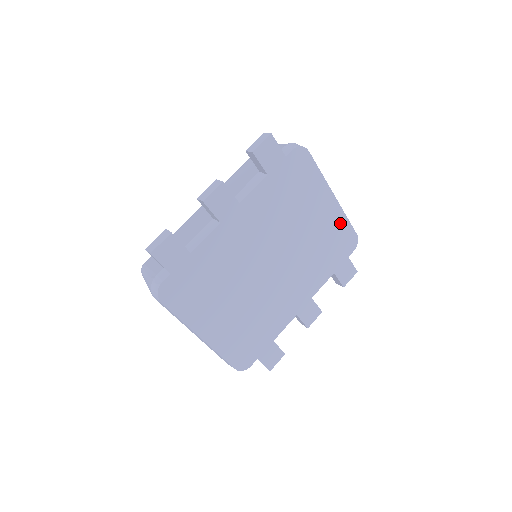
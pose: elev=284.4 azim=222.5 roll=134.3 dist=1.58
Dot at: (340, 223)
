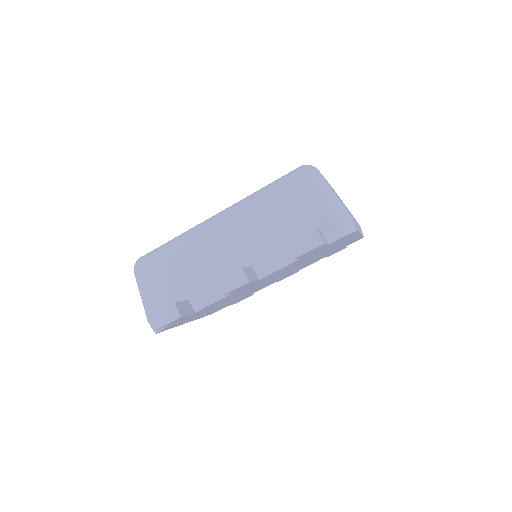
Dot at: (353, 240)
